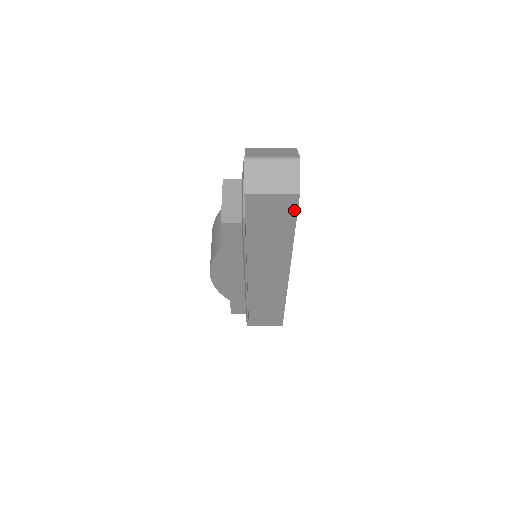
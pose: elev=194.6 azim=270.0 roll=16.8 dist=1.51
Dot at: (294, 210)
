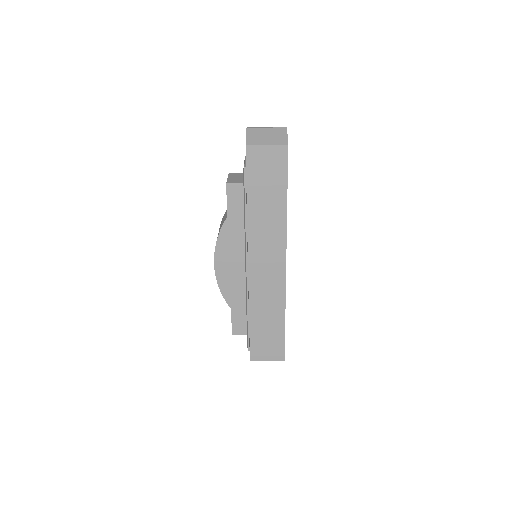
Dot at: (285, 165)
